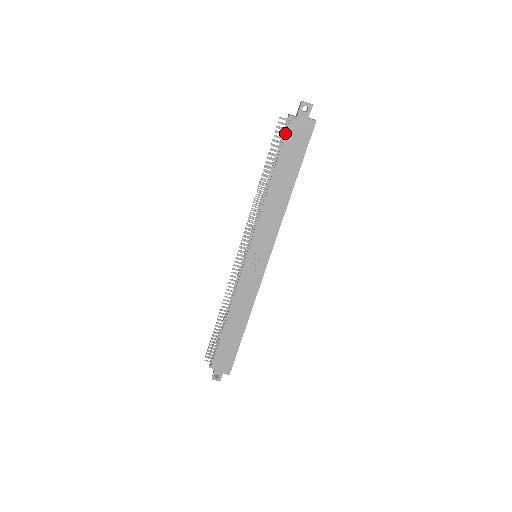
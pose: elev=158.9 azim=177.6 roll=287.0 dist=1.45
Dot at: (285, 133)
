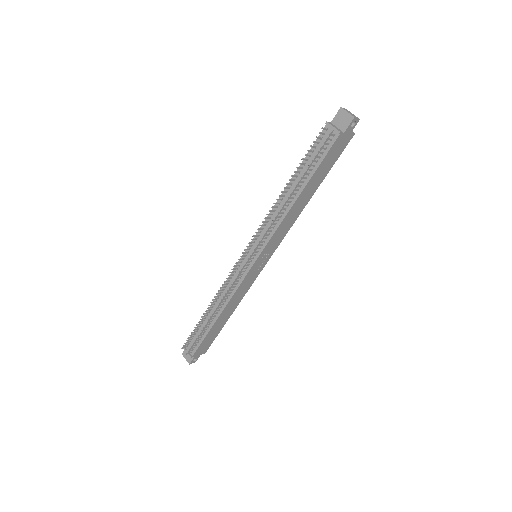
Dot at: (329, 149)
